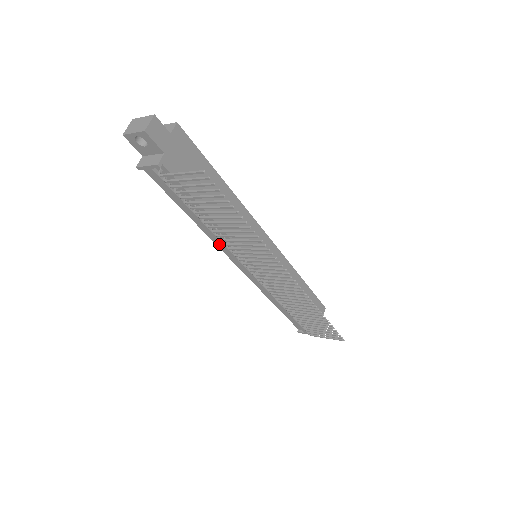
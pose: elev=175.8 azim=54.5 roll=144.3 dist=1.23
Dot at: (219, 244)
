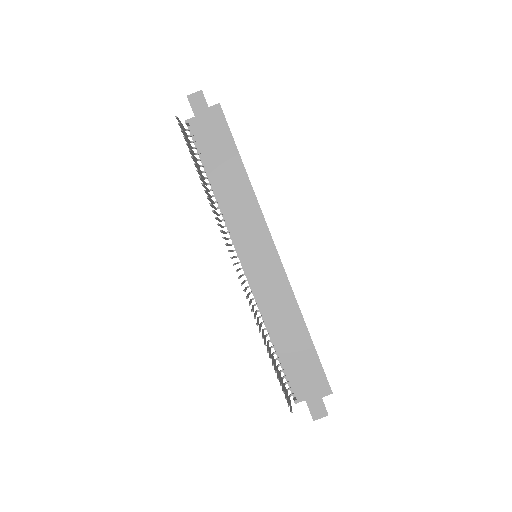
Dot at: occluded
